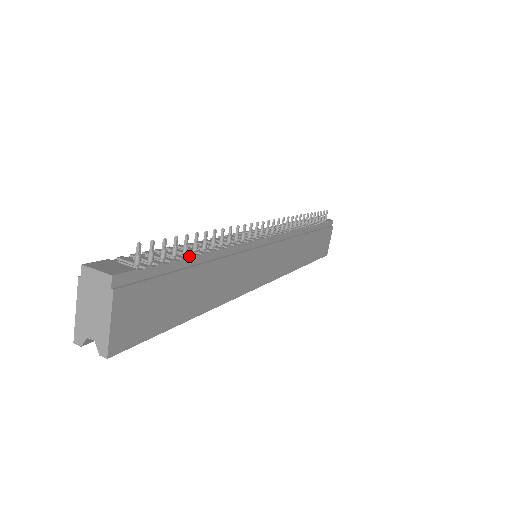
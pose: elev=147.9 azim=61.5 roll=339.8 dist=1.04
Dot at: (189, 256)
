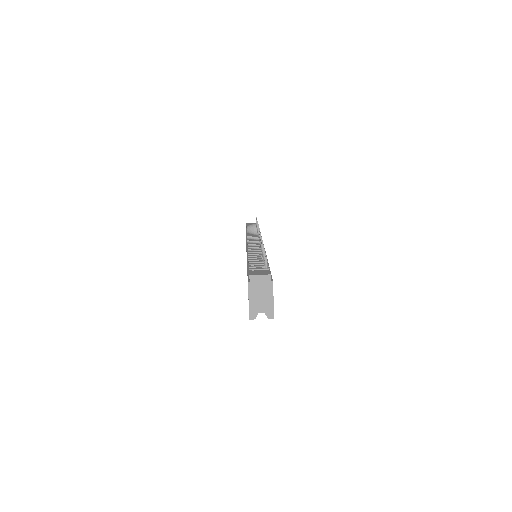
Dot at: occluded
